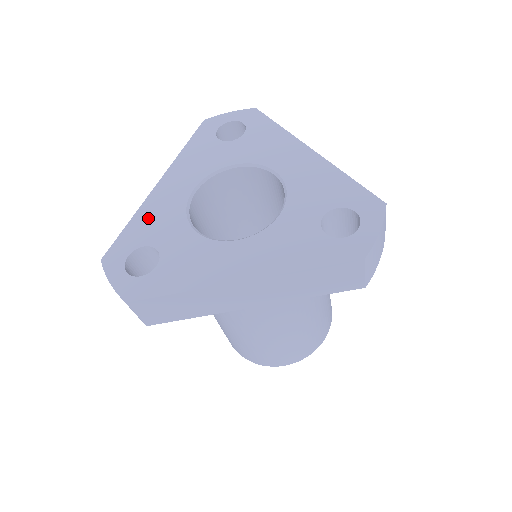
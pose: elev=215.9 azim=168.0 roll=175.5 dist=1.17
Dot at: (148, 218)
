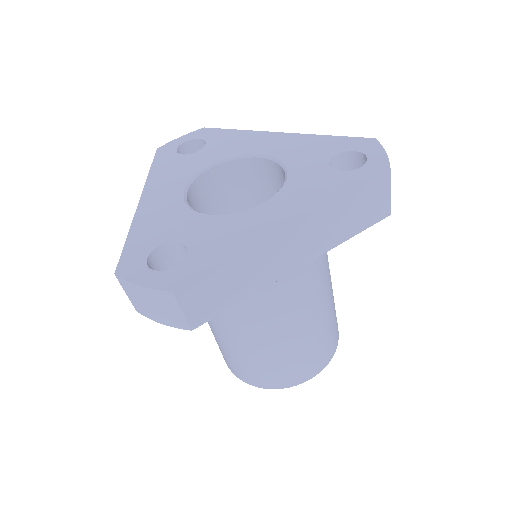
Dot at: (148, 225)
